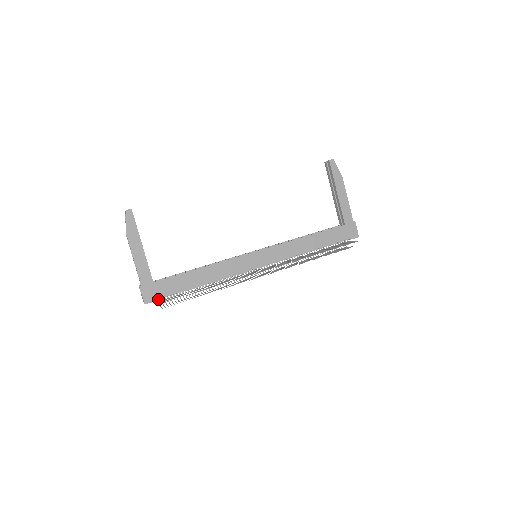
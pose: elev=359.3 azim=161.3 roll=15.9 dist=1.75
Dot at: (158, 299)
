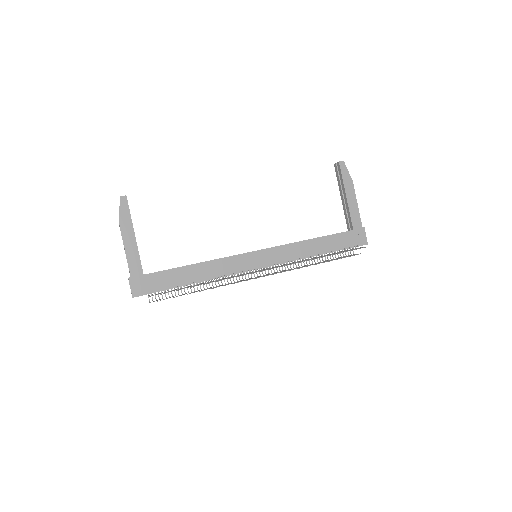
Dot at: (147, 293)
